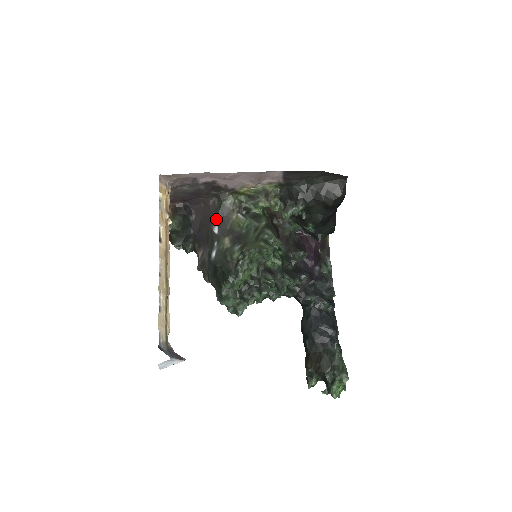
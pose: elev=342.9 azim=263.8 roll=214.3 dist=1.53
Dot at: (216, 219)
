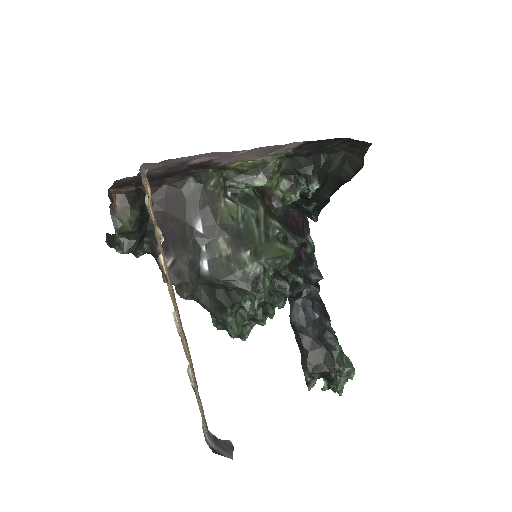
Dot at: (196, 210)
